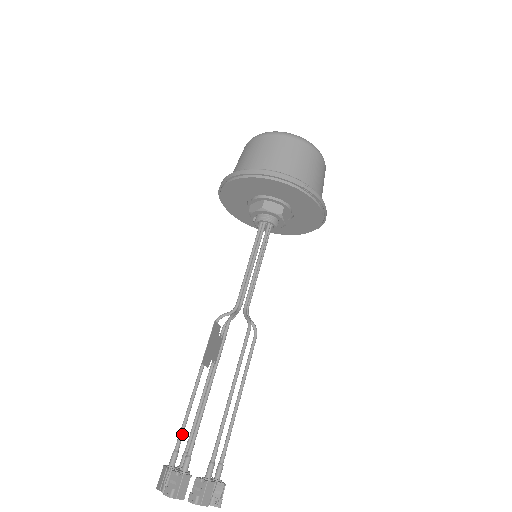
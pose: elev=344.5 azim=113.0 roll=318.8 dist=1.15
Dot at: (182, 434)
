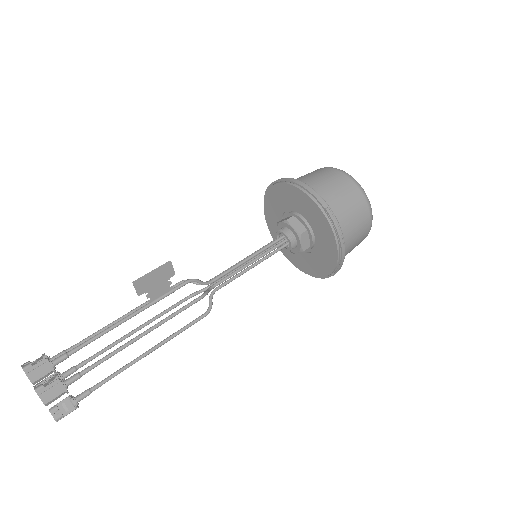
Dot at: occluded
